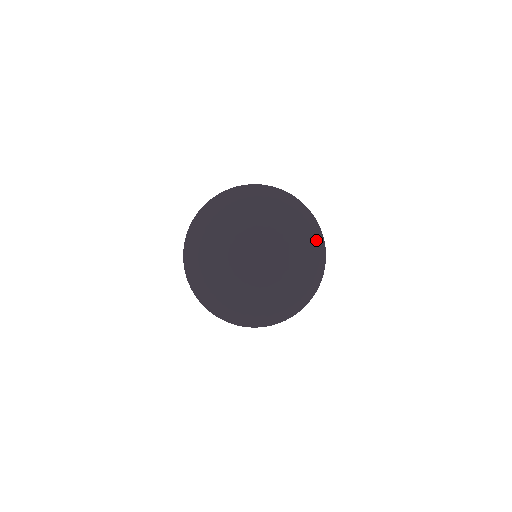
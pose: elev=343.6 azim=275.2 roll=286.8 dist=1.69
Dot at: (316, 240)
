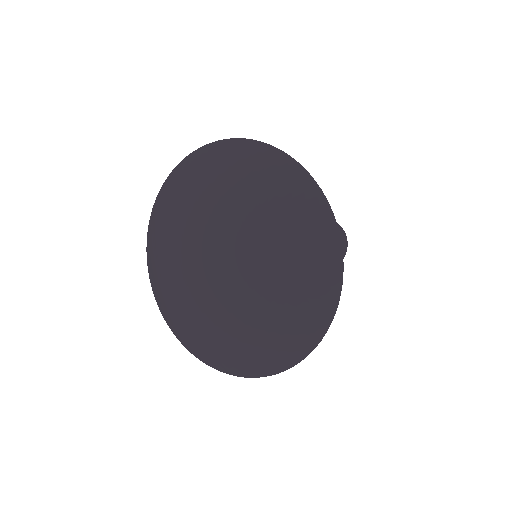
Dot at: (309, 203)
